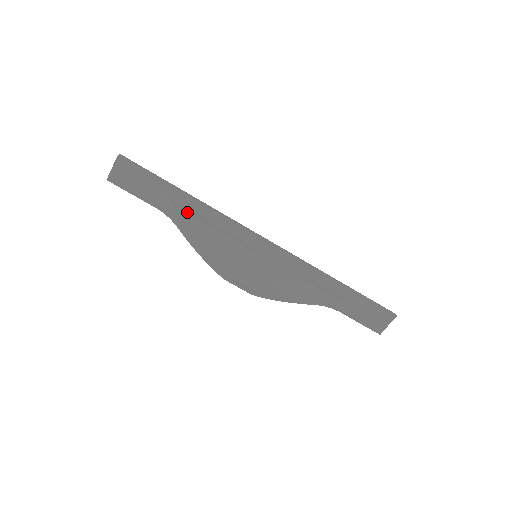
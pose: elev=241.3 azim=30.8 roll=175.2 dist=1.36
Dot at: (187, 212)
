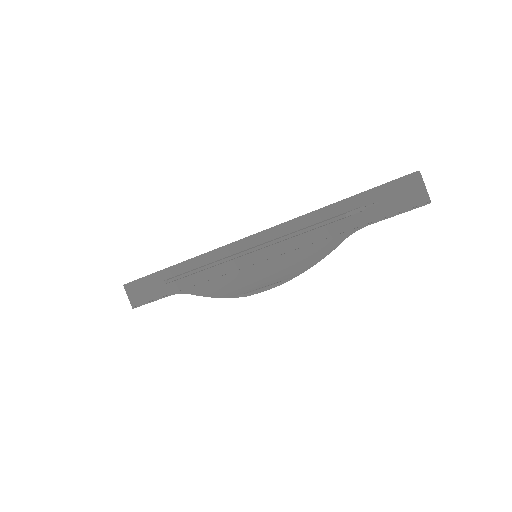
Dot at: (180, 275)
